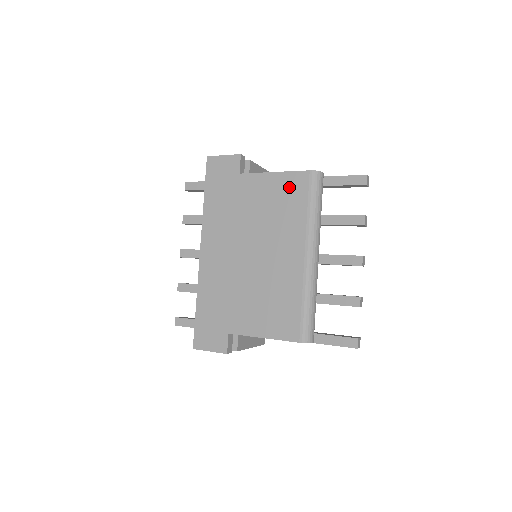
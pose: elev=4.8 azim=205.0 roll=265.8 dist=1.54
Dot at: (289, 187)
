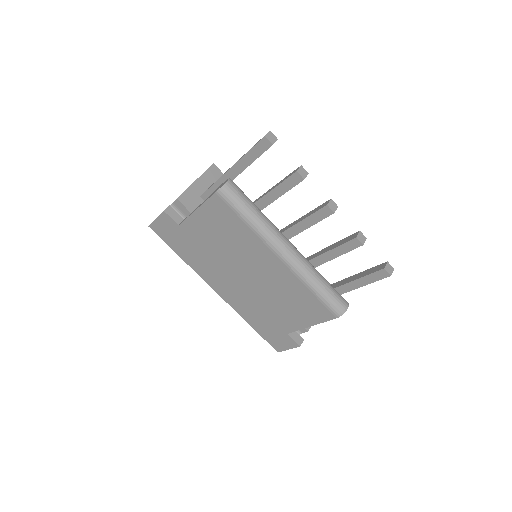
Dot at: (216, 215)
